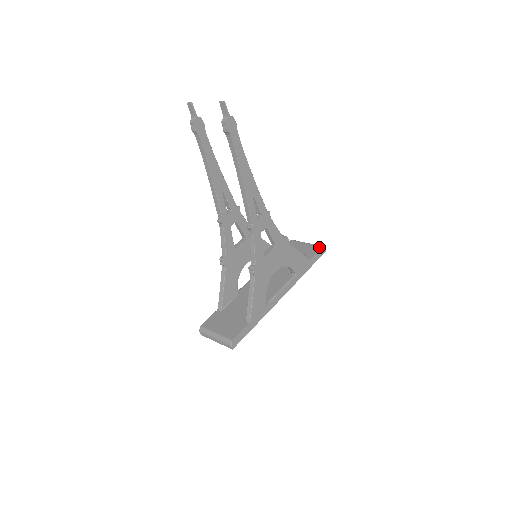
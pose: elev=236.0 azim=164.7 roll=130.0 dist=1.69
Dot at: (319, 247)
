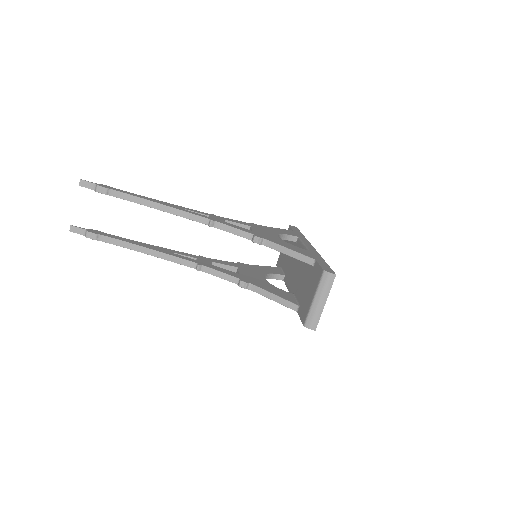
Dot at: (288, 229)
